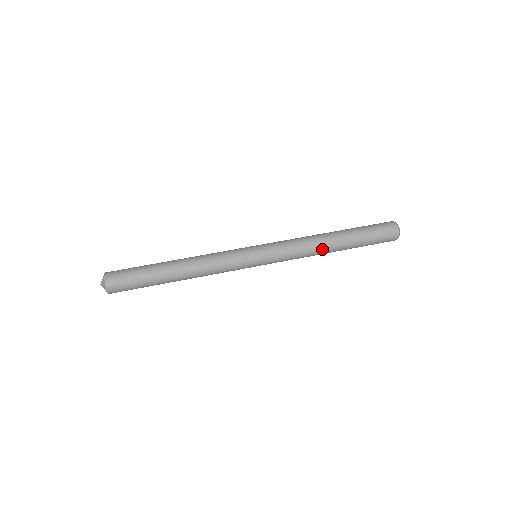
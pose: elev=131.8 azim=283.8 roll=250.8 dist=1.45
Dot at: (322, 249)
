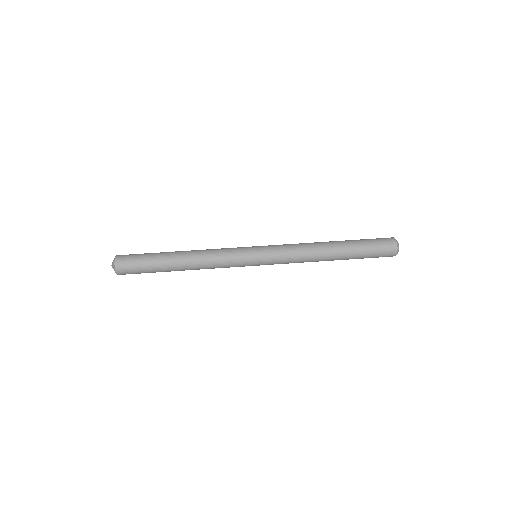
Dot at: (319, 260)
